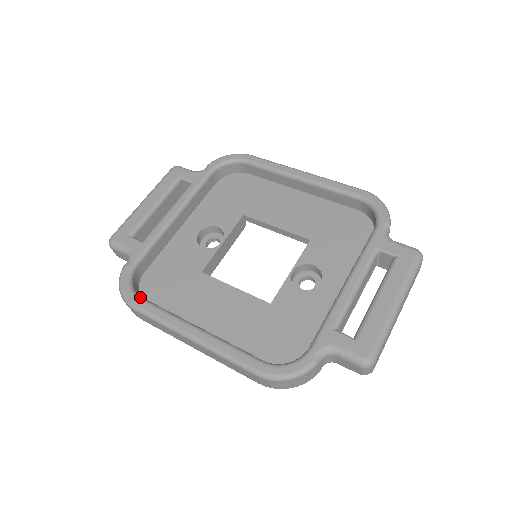
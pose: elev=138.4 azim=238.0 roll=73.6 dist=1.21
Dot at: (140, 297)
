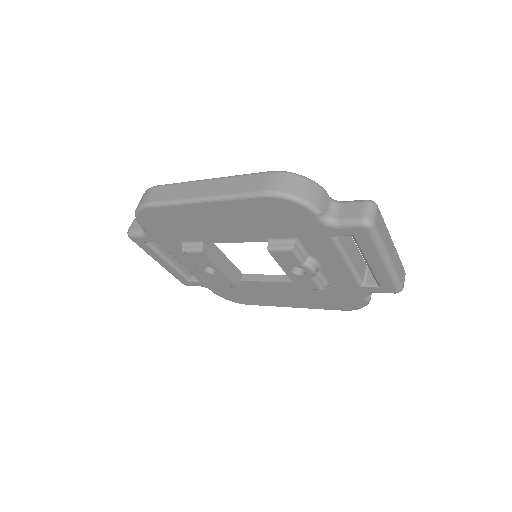
Dot at: occluded
